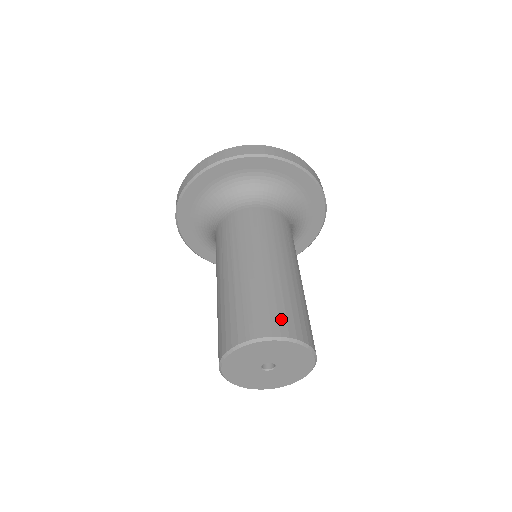
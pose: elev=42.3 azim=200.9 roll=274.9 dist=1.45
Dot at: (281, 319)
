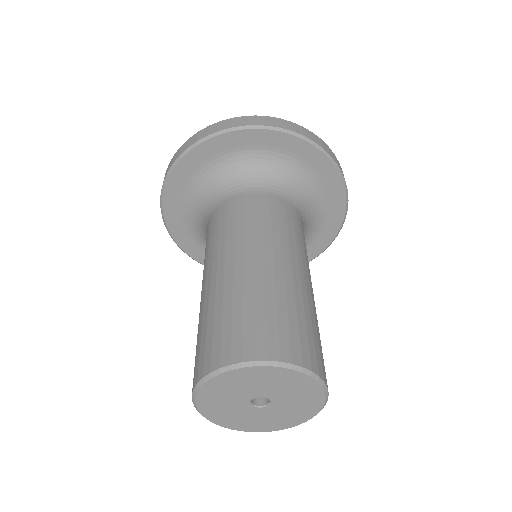
Dot at: (214, 346)
